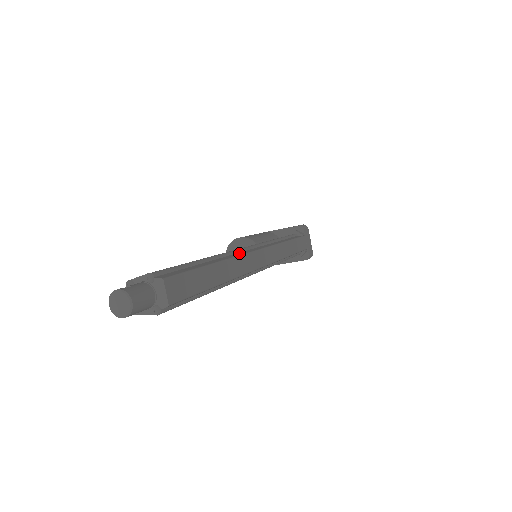
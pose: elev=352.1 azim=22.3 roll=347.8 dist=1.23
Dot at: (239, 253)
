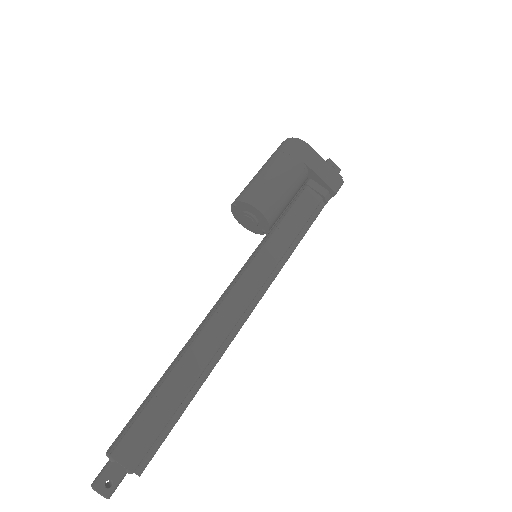
Dot at: (227, 341)
